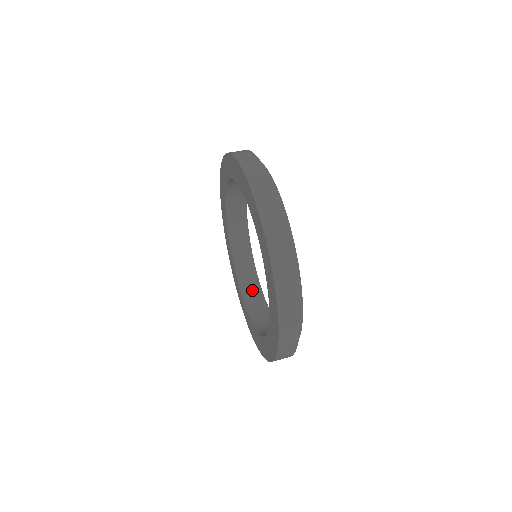
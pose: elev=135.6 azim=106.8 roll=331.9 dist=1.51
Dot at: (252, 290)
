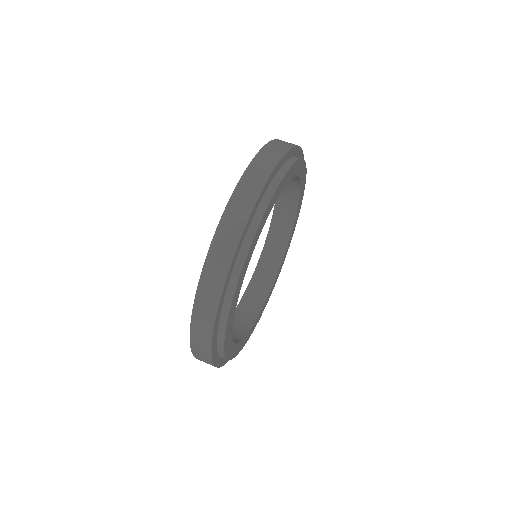
Dot at: (238, 328)
